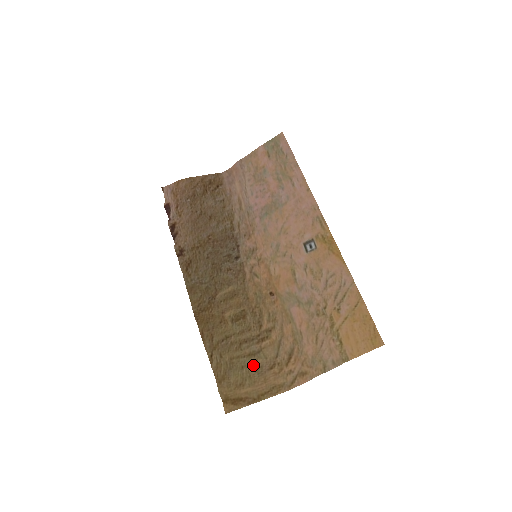
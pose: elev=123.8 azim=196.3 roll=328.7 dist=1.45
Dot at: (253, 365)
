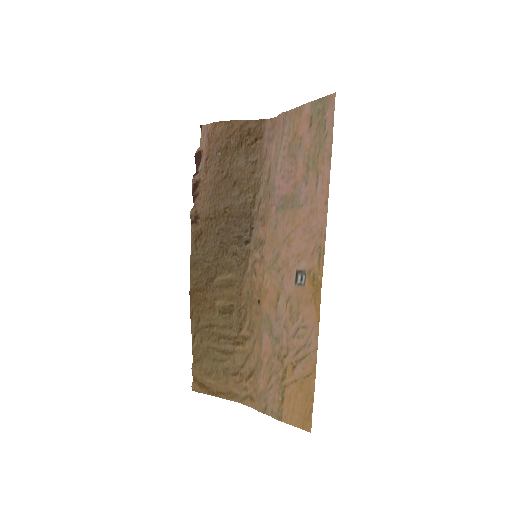
Dot at: (222, 363)
